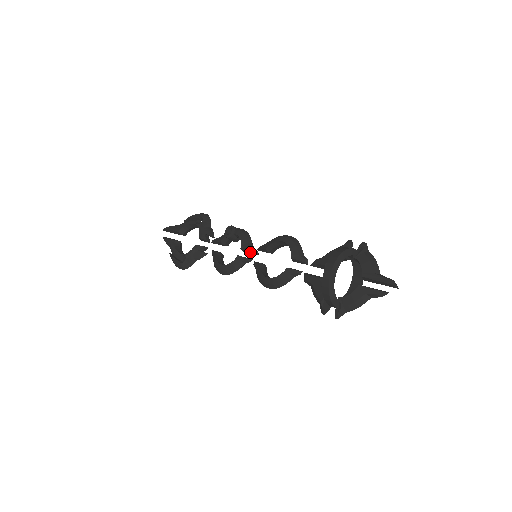
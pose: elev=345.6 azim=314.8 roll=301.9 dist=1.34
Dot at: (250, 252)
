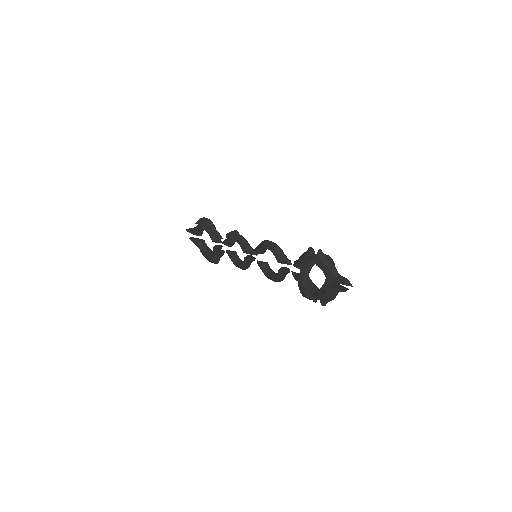
Dot at: (251, 254)
